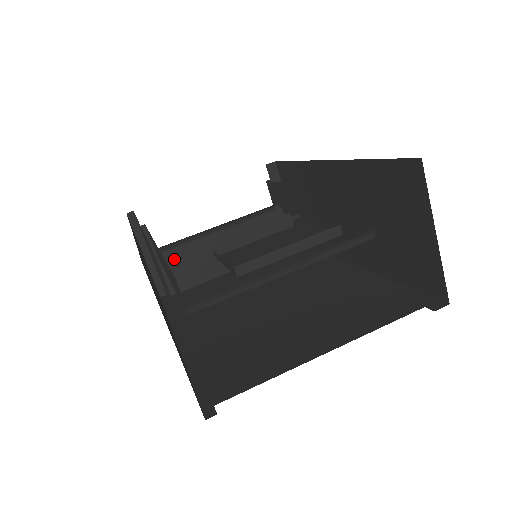
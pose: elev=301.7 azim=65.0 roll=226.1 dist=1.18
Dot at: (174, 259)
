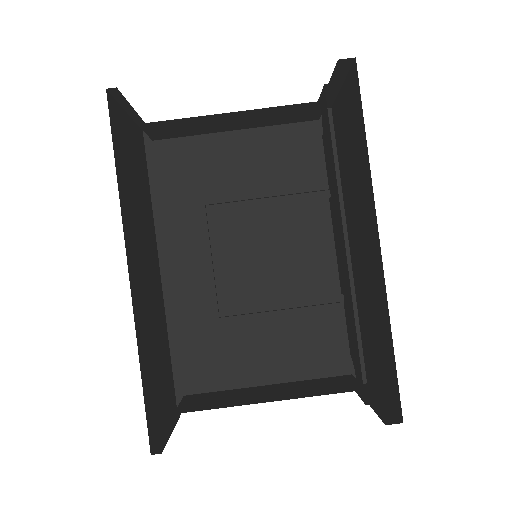
Dot at: (167, 125)
